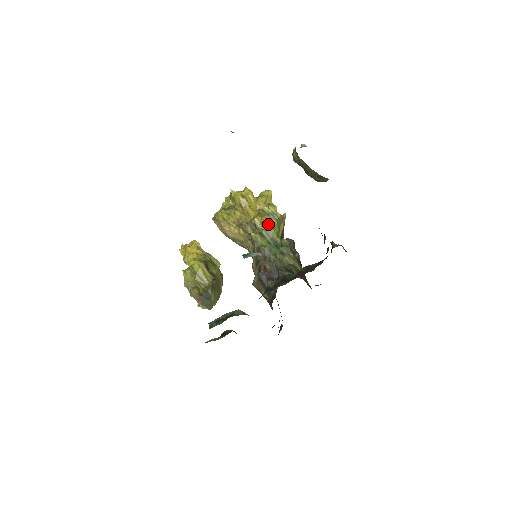
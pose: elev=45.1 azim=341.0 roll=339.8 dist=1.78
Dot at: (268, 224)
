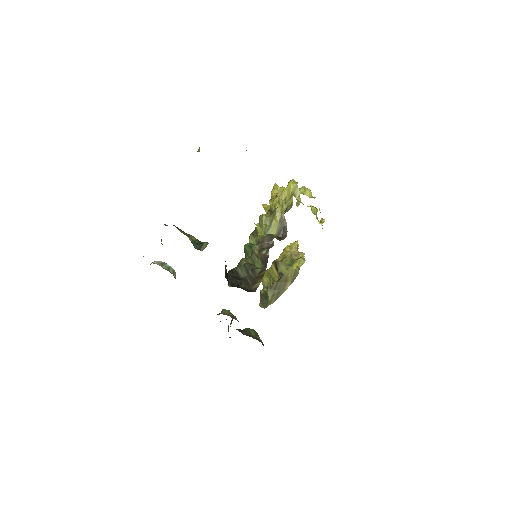
Dot at: (259, 222)
